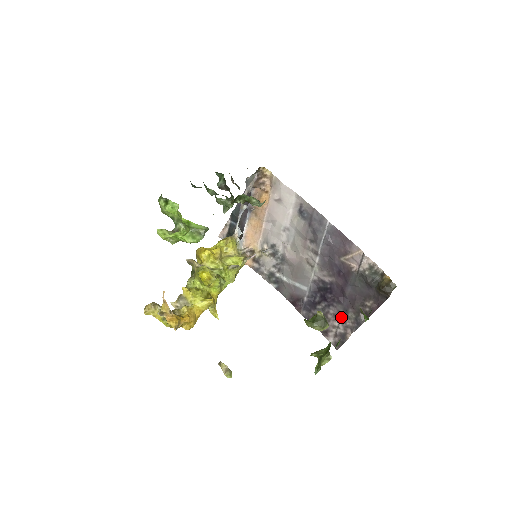
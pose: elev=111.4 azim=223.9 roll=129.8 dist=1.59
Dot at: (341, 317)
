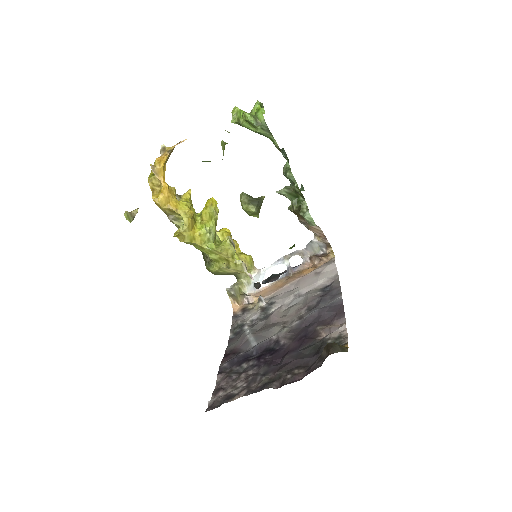
Dot at: (253, 378)
